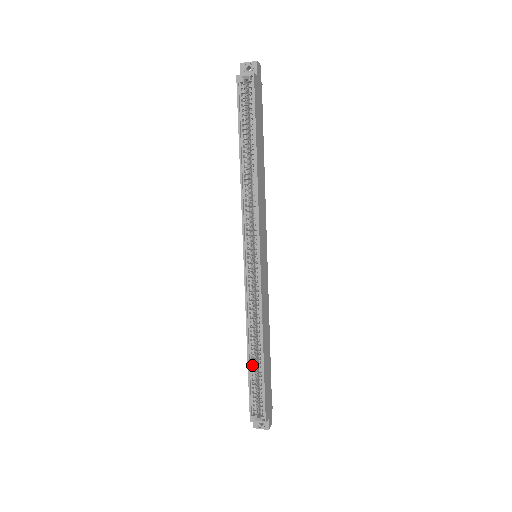
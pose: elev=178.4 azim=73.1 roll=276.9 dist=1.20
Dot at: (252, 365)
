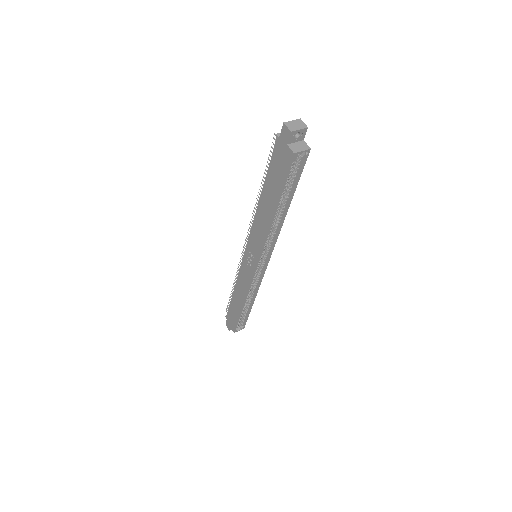
Dot at: occluded
